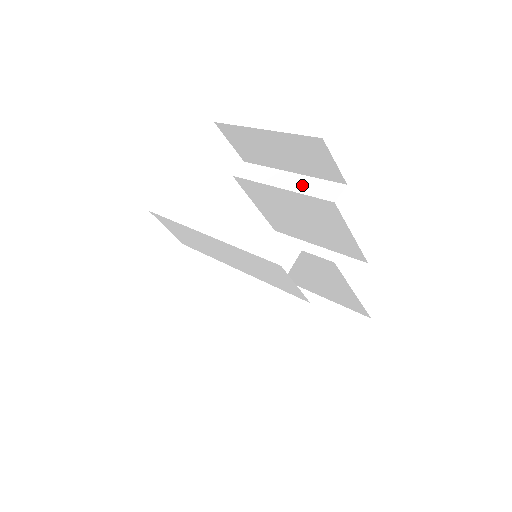
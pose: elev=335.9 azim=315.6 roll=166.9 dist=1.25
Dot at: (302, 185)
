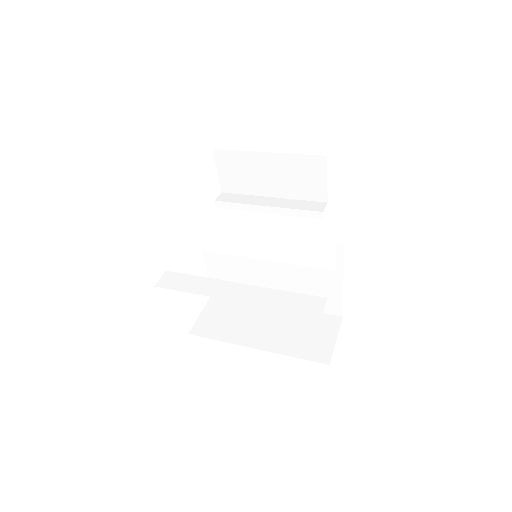
Dot at: (288, 204)
